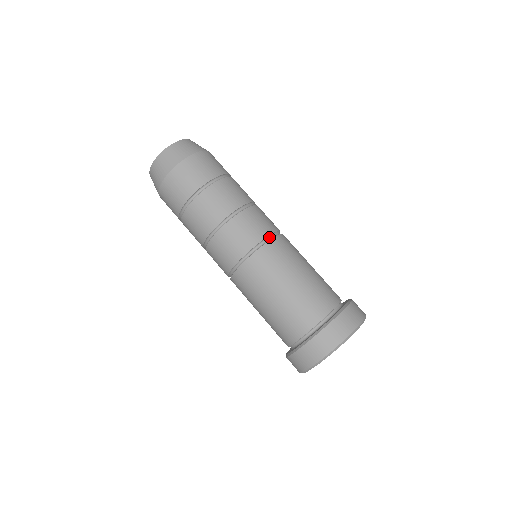
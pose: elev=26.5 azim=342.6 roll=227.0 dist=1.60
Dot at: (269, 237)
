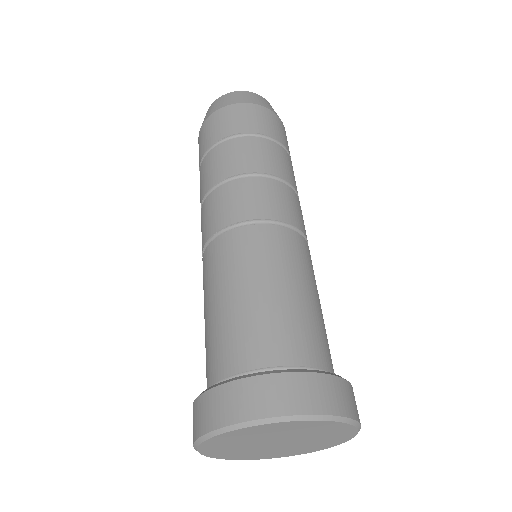
Dot at: (273, 222)
